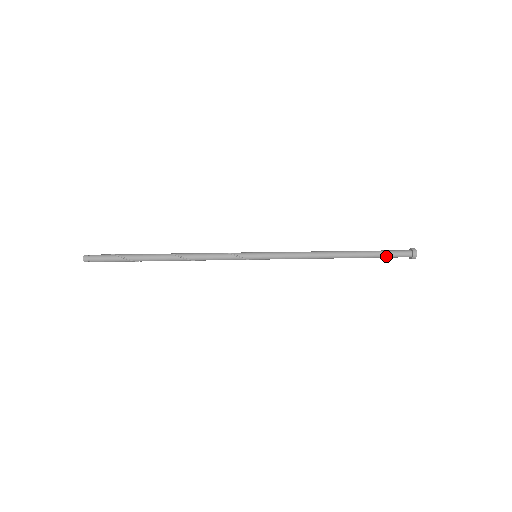
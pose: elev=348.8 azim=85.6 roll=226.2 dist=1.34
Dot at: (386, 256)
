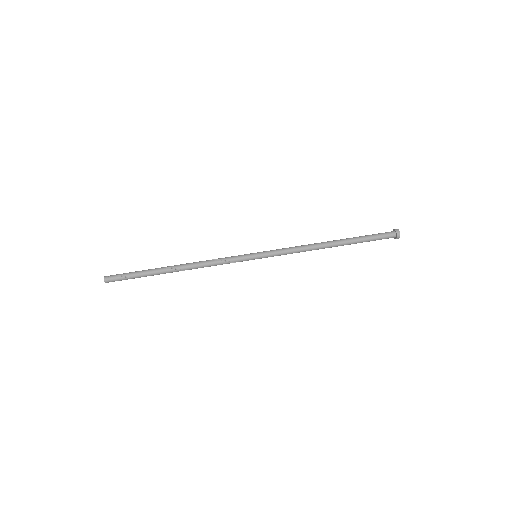
Dot at: (371, 240)
